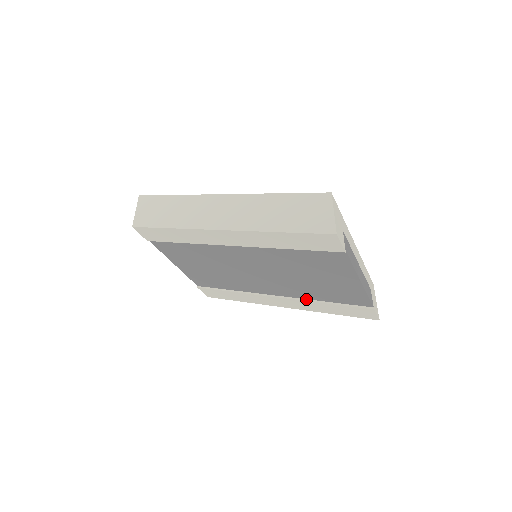
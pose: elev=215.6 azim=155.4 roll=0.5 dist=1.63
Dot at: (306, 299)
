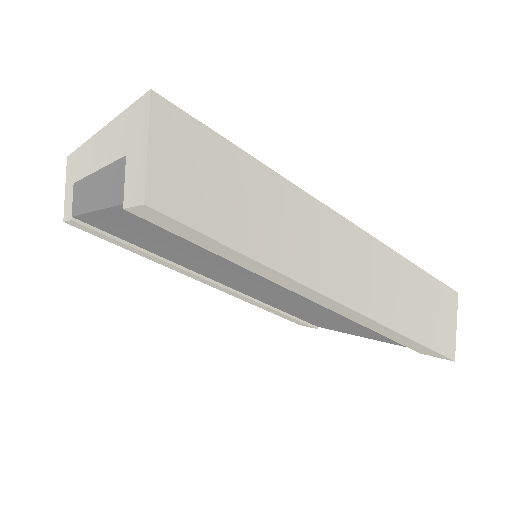
Dot at: (255, 299)
